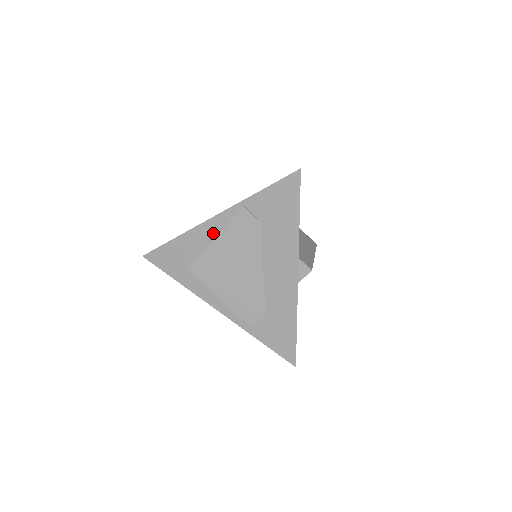
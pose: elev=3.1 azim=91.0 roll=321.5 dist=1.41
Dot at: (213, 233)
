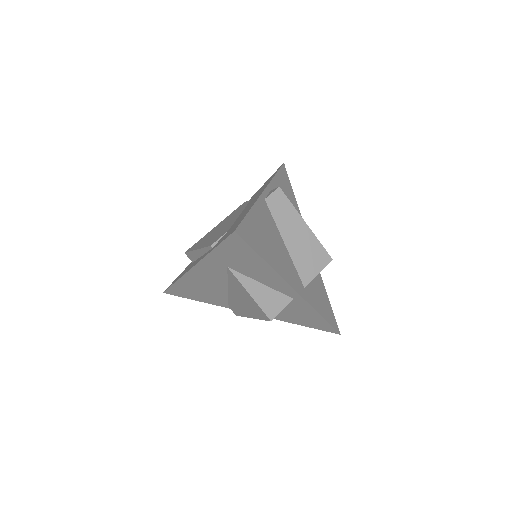
Dot at: occluded
